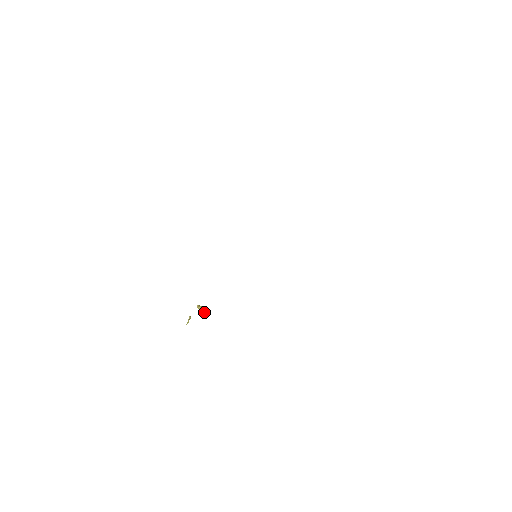
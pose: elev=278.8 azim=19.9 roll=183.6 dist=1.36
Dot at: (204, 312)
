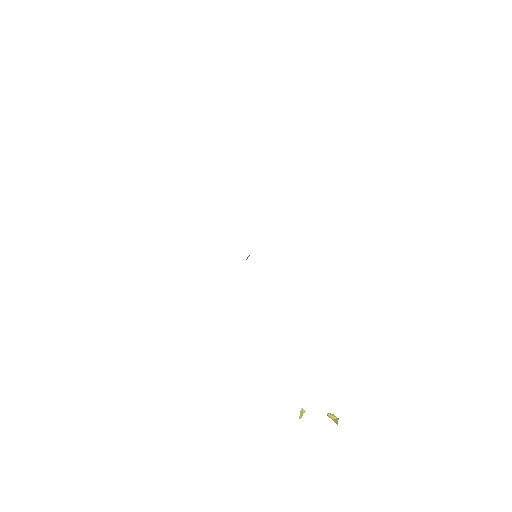
Dot at: (336, 419)
